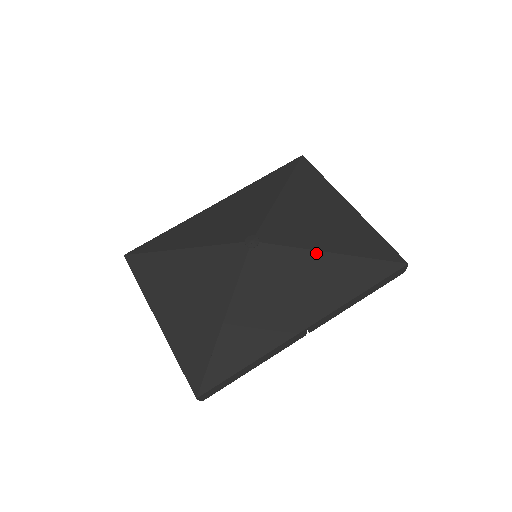
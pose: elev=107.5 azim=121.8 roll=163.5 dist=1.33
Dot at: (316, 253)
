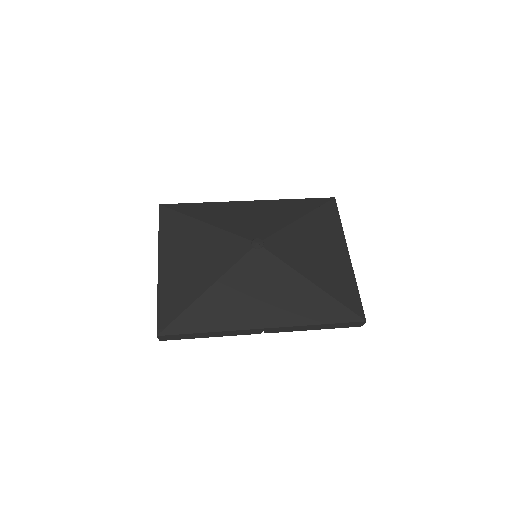
Dot at: (301, 277)
